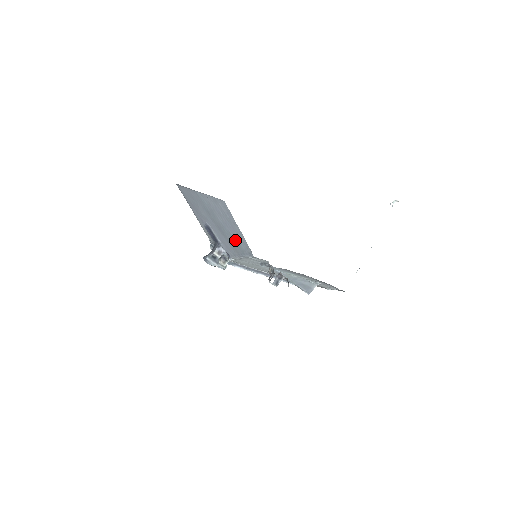
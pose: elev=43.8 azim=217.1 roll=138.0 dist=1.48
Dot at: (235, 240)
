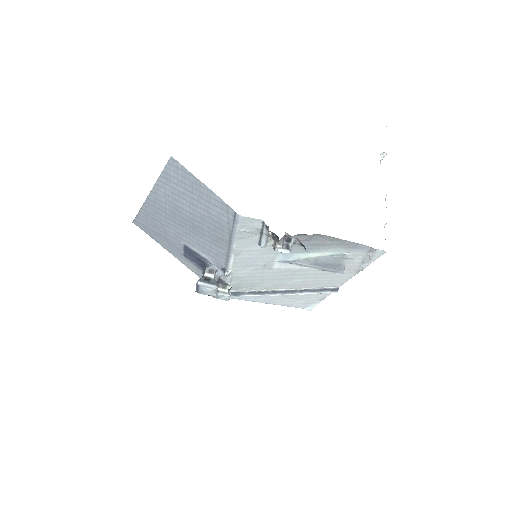
Dot at: (213, 220)
